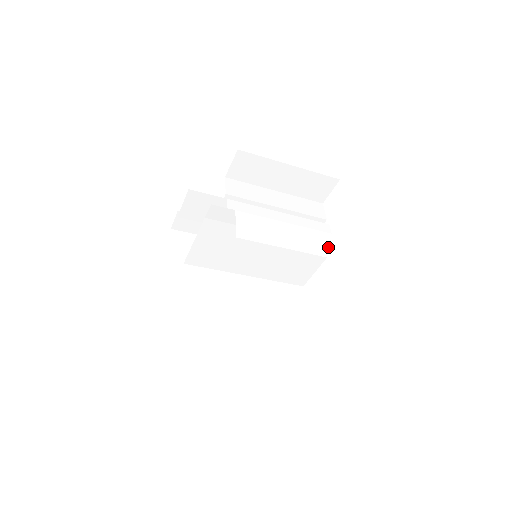
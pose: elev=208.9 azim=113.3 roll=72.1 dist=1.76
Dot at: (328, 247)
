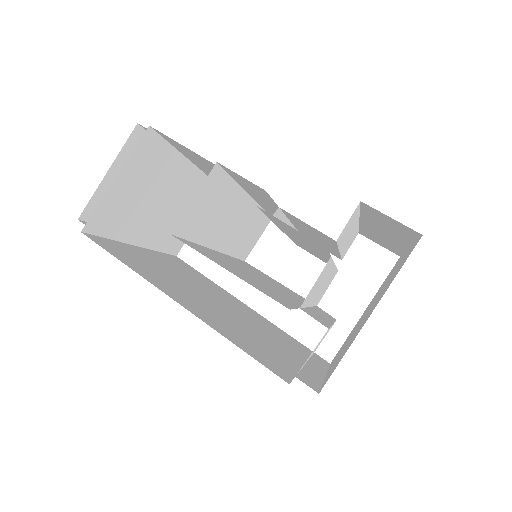
Dot at: occluded
